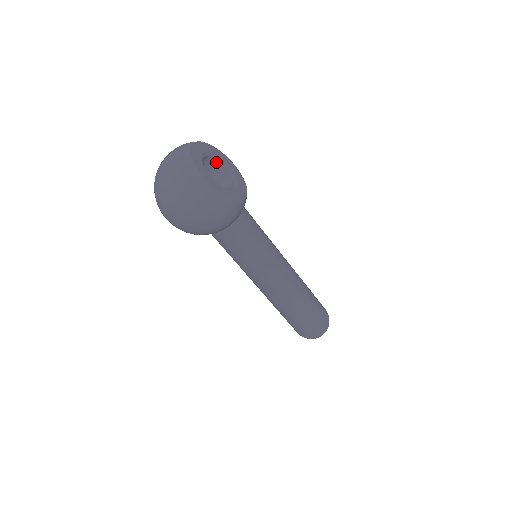
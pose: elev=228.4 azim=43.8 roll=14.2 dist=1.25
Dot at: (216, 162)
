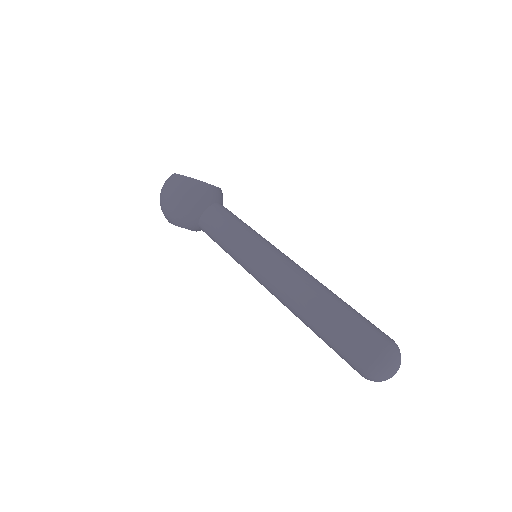
Dot at: occluded
